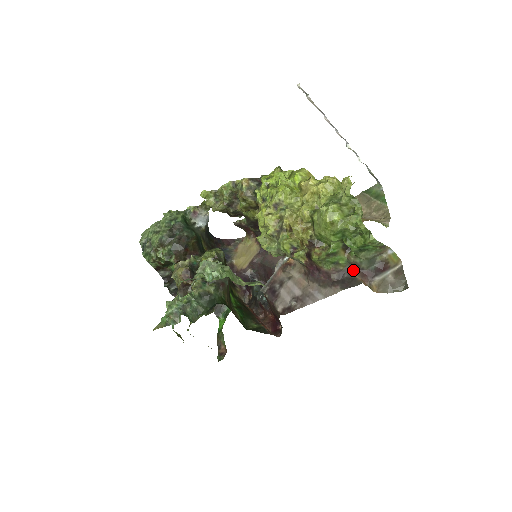
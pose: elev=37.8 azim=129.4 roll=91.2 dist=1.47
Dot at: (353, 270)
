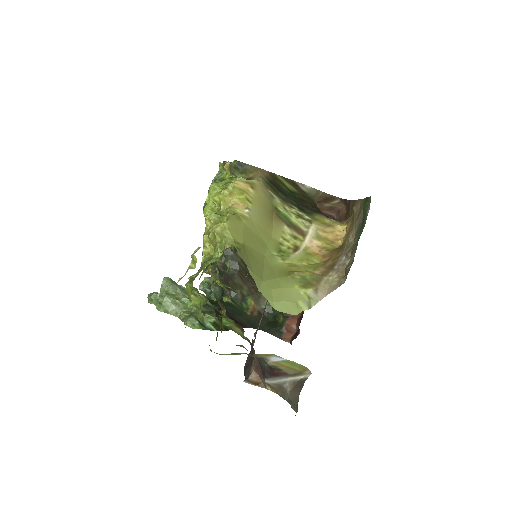
Dot at: (254, 352)
